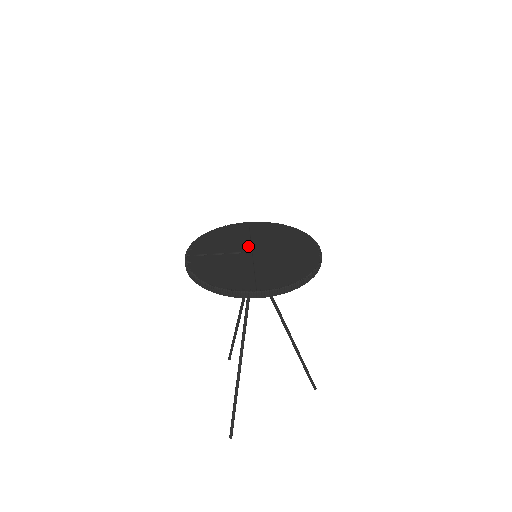
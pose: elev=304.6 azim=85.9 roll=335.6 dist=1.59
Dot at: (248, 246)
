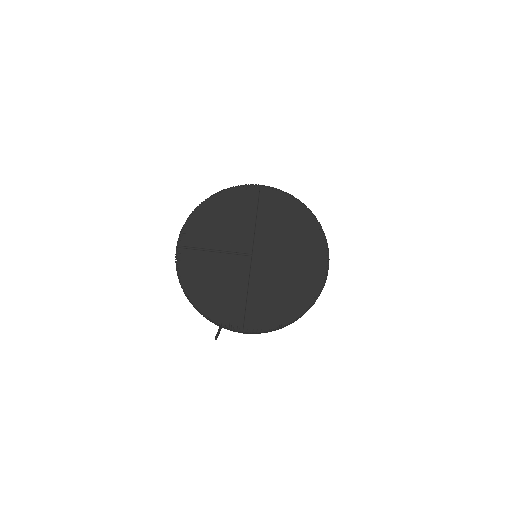
Dot at: (249, 242)
